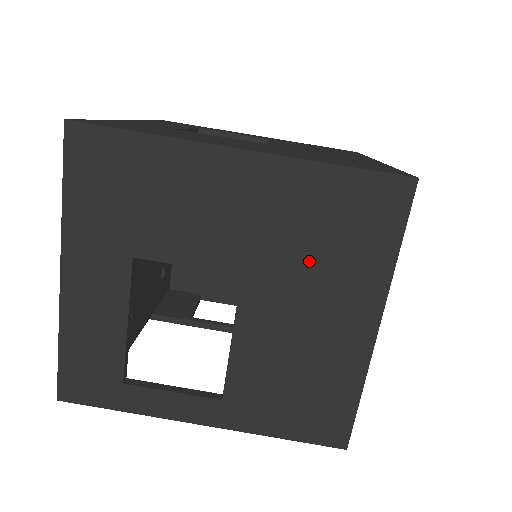
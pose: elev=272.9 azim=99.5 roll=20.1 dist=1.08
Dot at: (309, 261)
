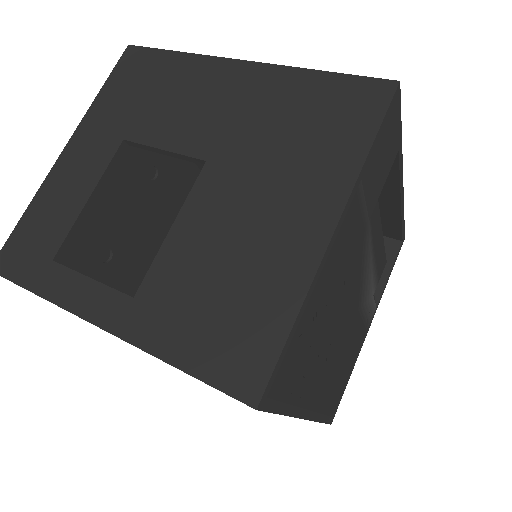
Dot at: (274, 151)
